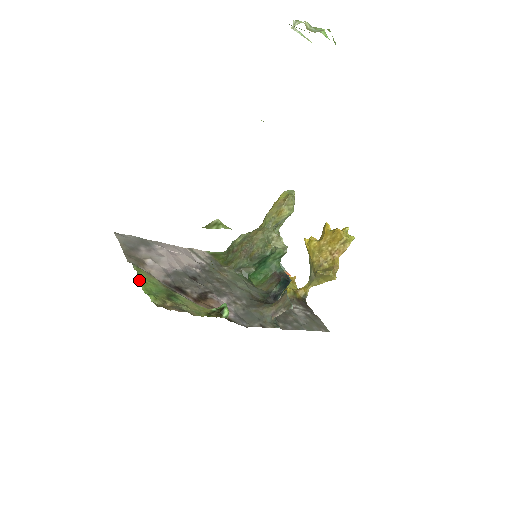
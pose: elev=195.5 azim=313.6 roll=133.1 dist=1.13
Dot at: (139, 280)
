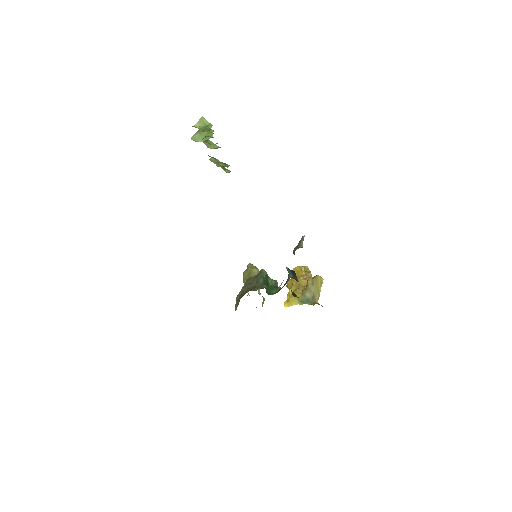
Dot at: occluded
